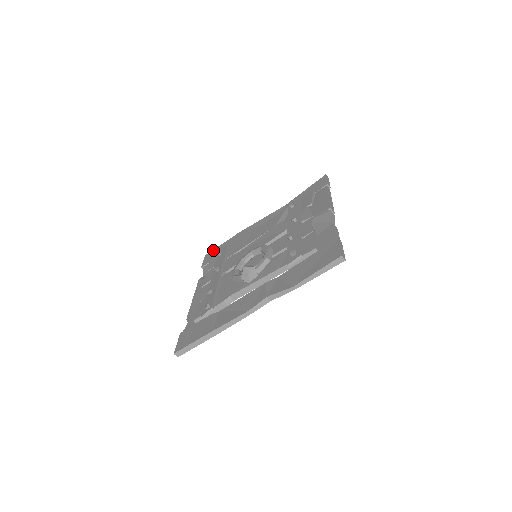
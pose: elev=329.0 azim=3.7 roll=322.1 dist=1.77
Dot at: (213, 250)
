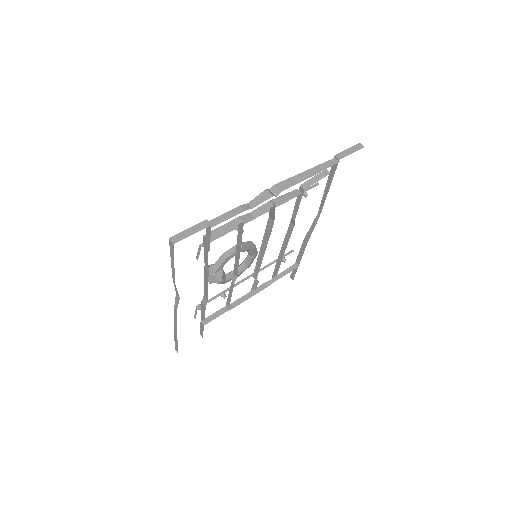
Dot at: occluded
